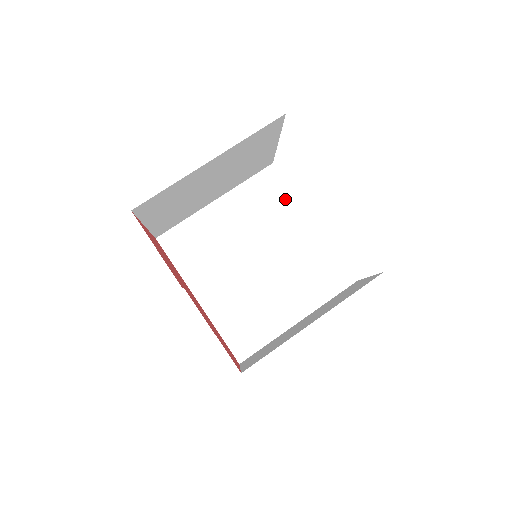
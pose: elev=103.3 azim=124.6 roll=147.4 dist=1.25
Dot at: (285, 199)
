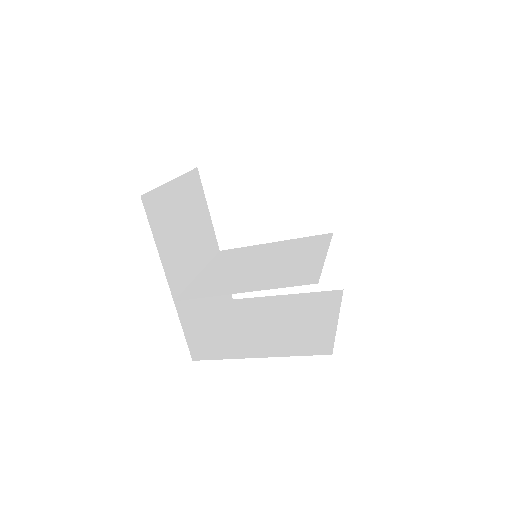
Dot at: (245, 250)
